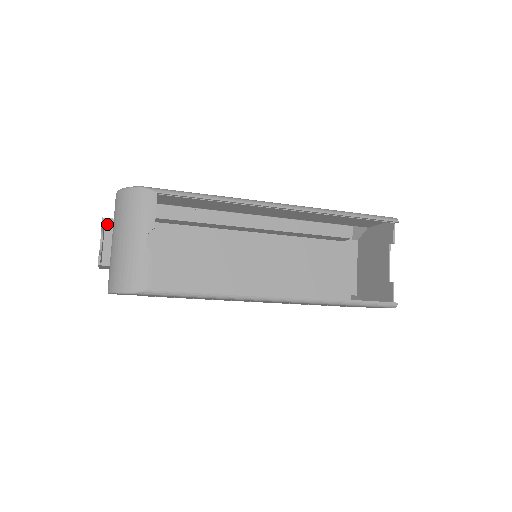
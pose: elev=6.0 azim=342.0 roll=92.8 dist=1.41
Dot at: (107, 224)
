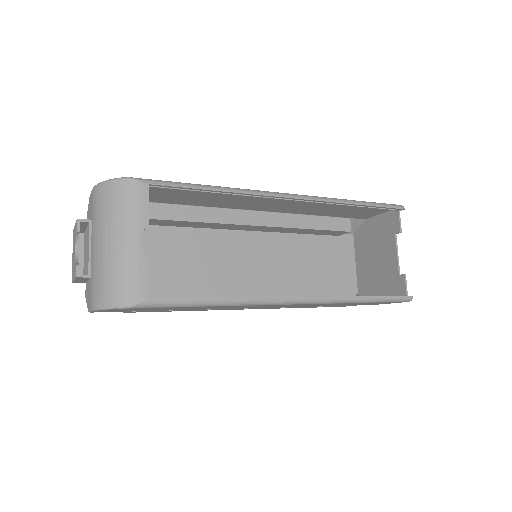
Dot at: (80, 228)
